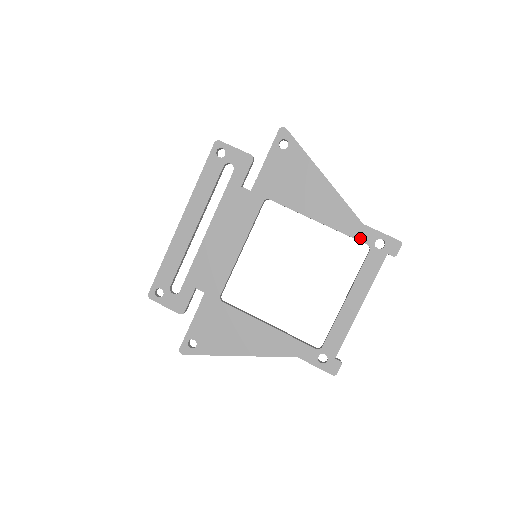
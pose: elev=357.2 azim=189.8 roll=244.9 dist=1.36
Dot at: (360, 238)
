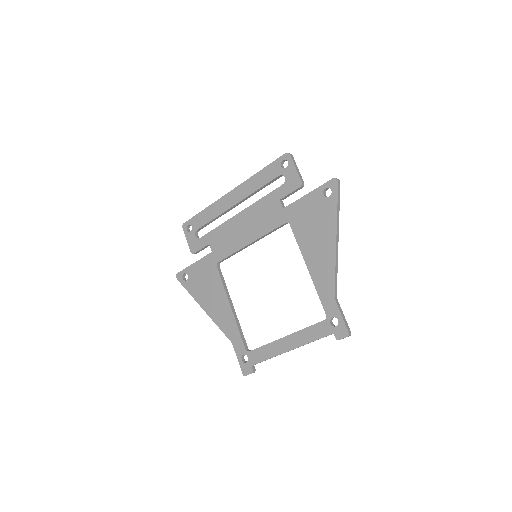
Dot at: (325, 305)
